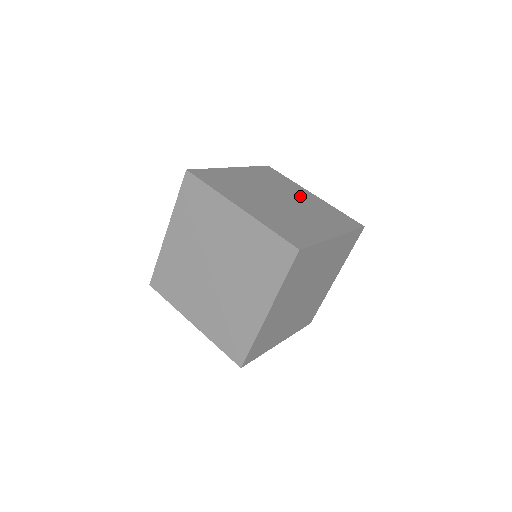
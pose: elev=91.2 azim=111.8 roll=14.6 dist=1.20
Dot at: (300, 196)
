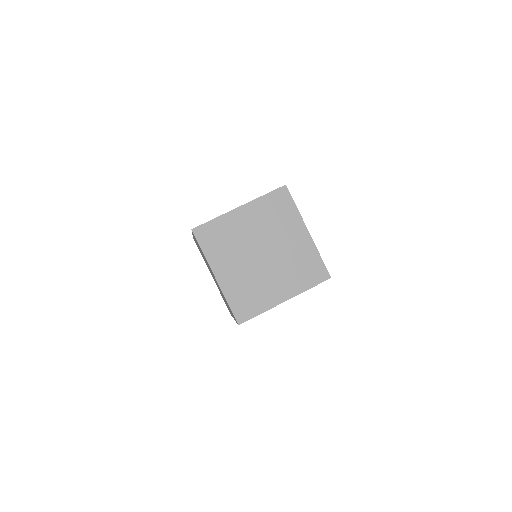
Dot at: (249, 227)
